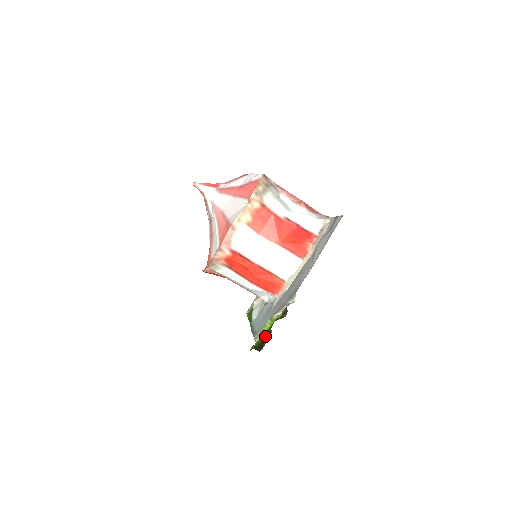
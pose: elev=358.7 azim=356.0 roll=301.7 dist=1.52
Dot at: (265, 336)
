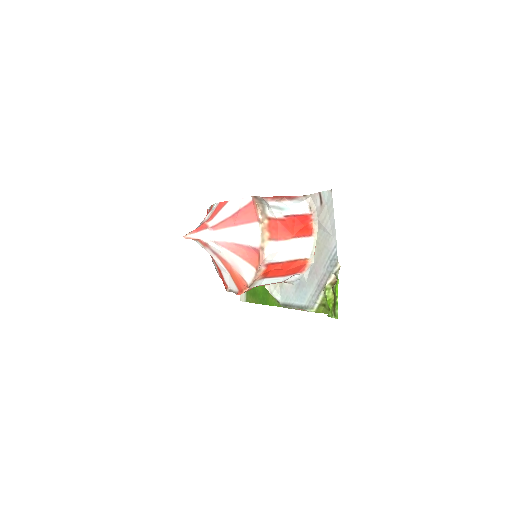
Dot at: occluded
